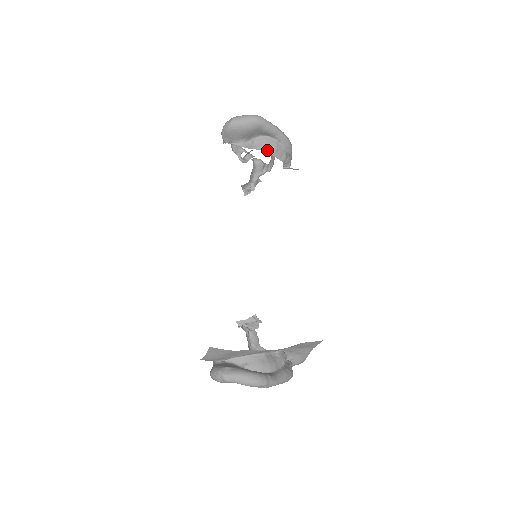
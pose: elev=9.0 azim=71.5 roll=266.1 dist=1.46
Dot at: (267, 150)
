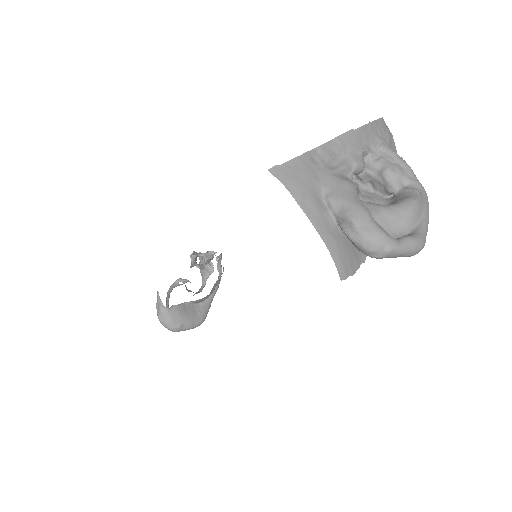
Dot at: occluded
